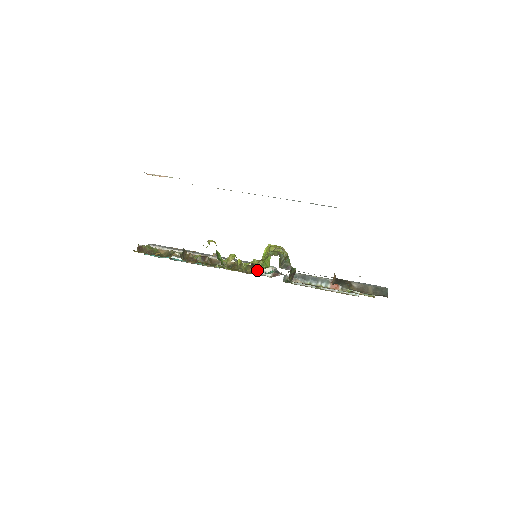
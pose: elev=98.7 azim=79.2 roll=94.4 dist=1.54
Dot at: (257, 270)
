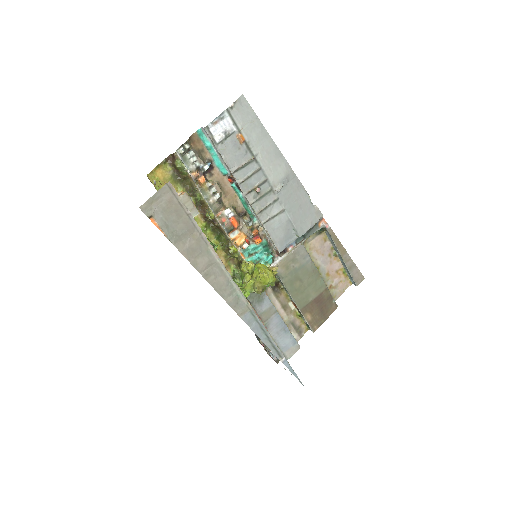
Dot at: (234, 273)
